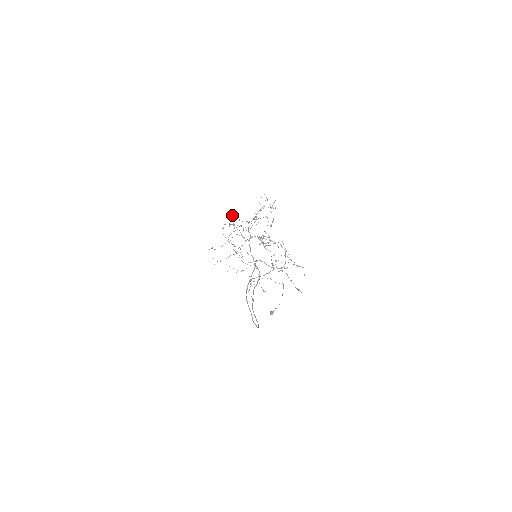
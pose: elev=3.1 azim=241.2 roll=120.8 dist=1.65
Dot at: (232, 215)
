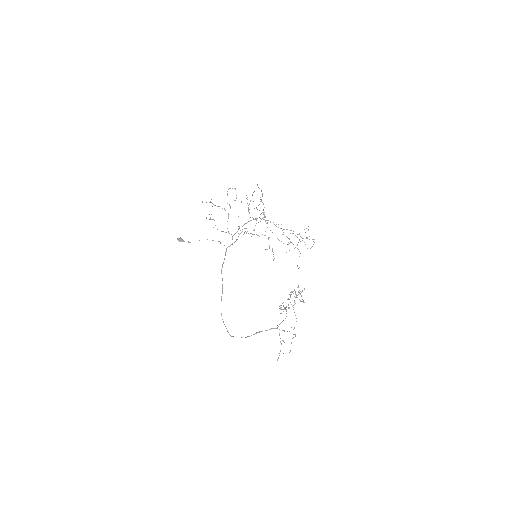
Dot at: (261, 190)
